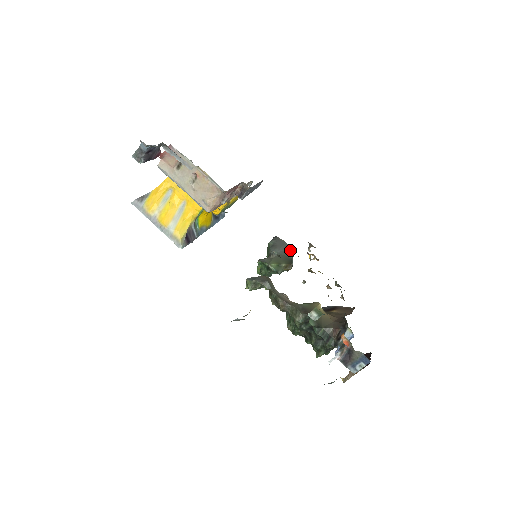
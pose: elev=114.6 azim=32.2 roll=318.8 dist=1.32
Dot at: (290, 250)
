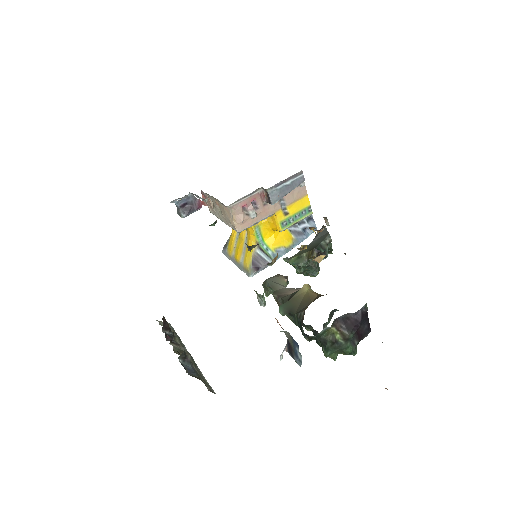
Dot at: (326, 234)
